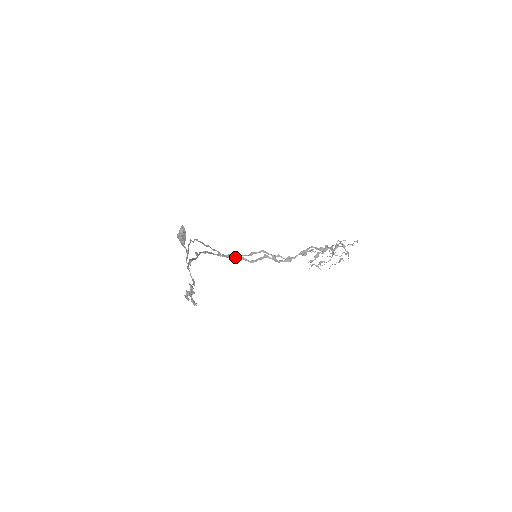
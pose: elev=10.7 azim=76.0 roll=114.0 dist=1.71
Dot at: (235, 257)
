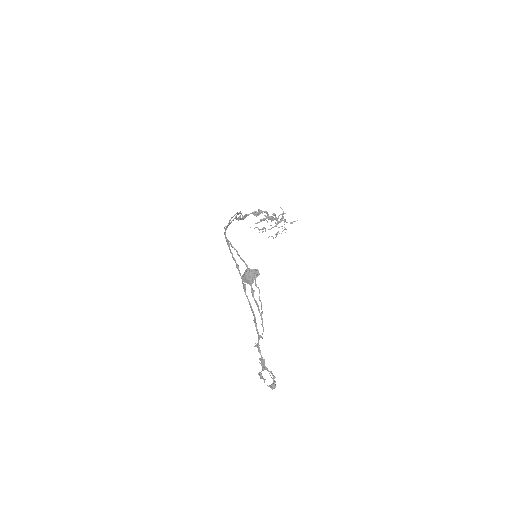
Dot at: occluded
